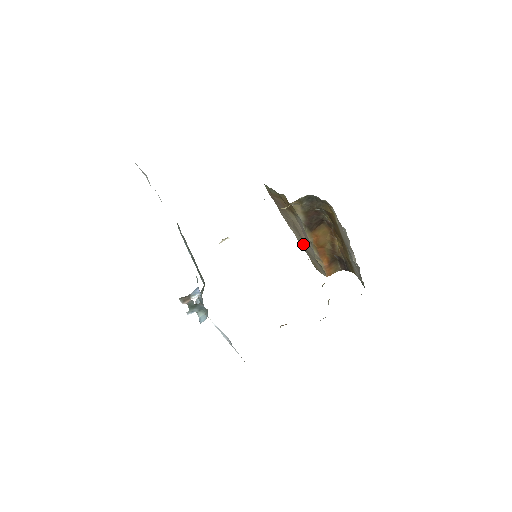
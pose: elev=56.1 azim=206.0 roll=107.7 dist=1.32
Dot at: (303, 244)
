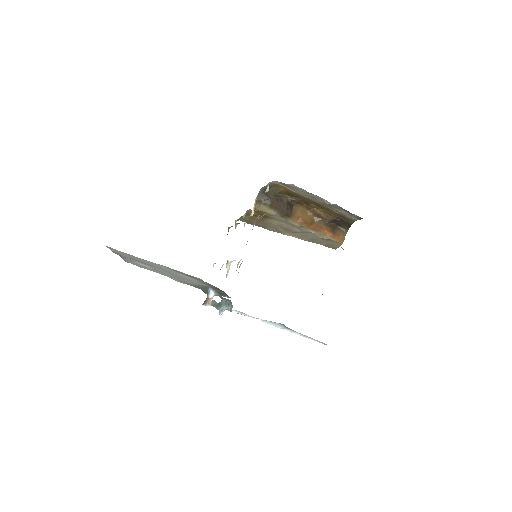
Dot at: (304, 237)
